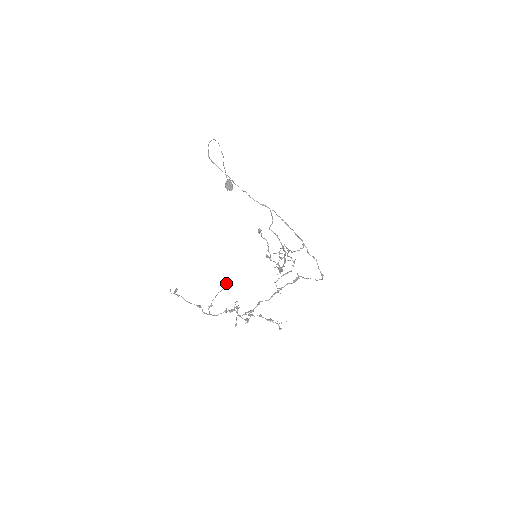
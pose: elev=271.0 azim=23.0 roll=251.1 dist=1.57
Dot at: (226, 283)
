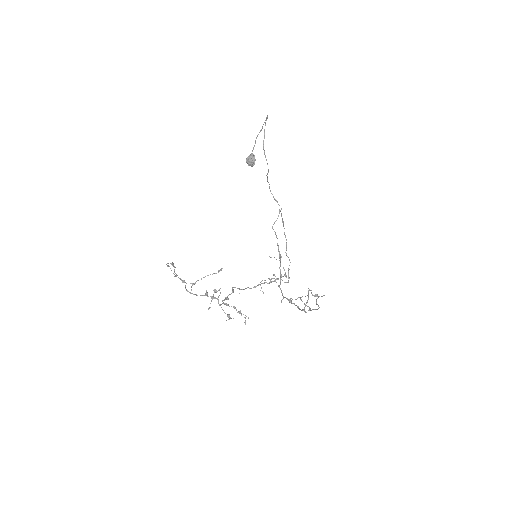
Dot at: (219, 271)
